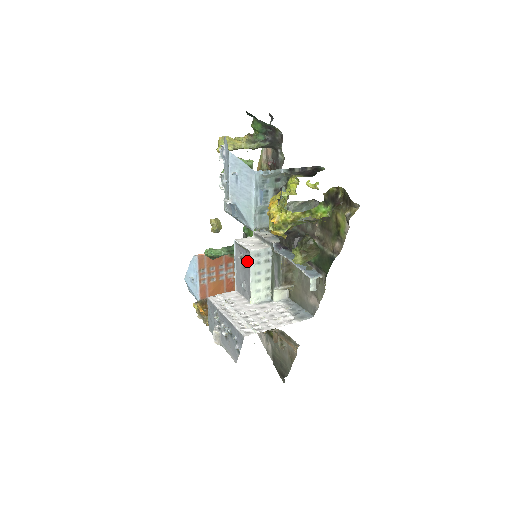
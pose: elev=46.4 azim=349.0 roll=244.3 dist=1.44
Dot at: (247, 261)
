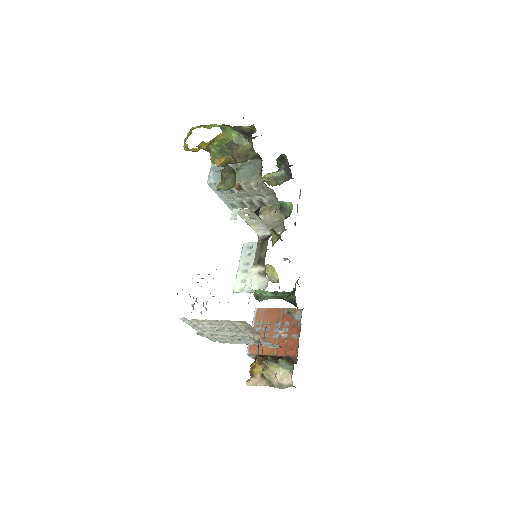
Dot at: occluded
